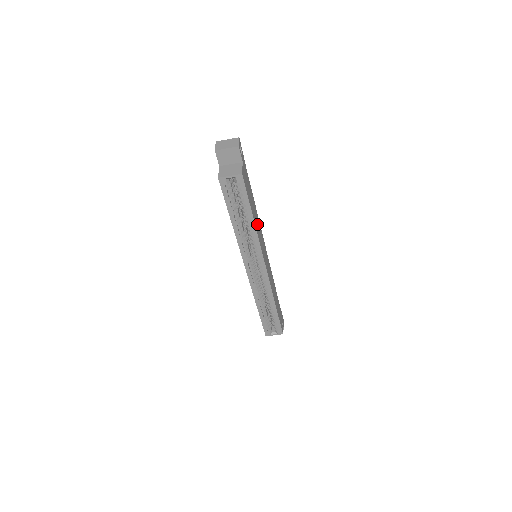
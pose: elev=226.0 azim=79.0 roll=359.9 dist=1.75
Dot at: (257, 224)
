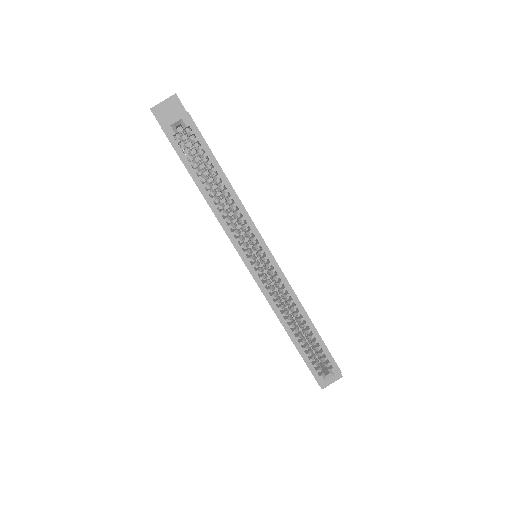
Dot at: occluded
